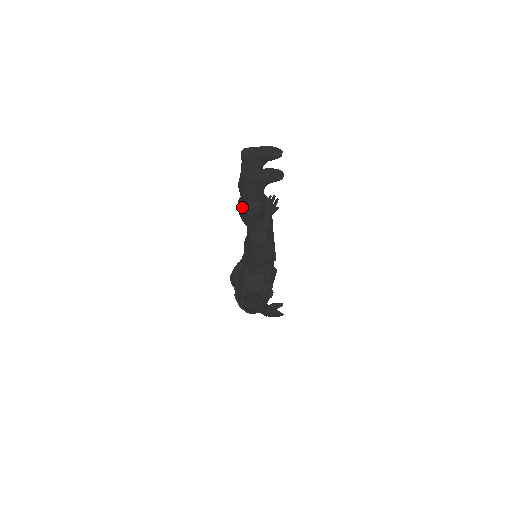
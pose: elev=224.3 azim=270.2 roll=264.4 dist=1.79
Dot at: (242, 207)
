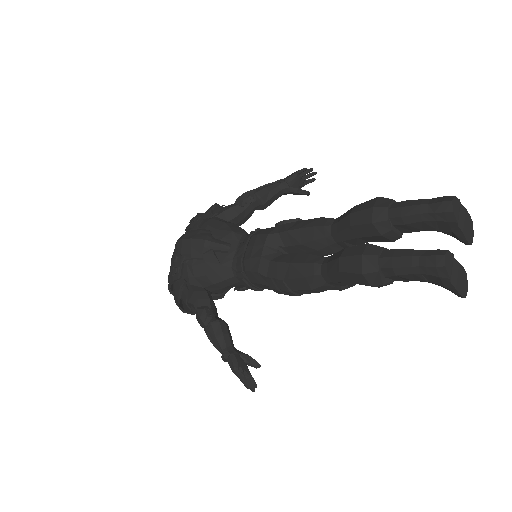
Dot at: (374, 272)
